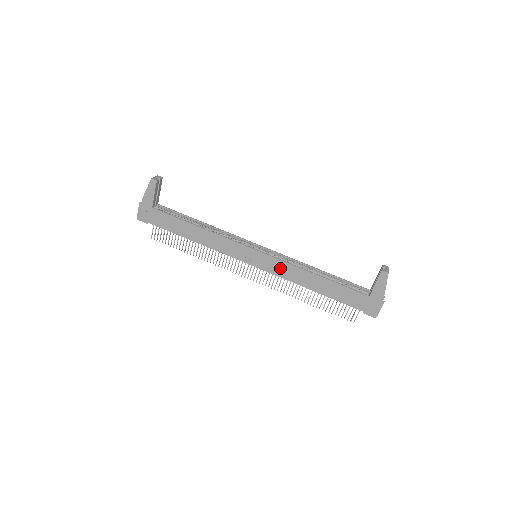
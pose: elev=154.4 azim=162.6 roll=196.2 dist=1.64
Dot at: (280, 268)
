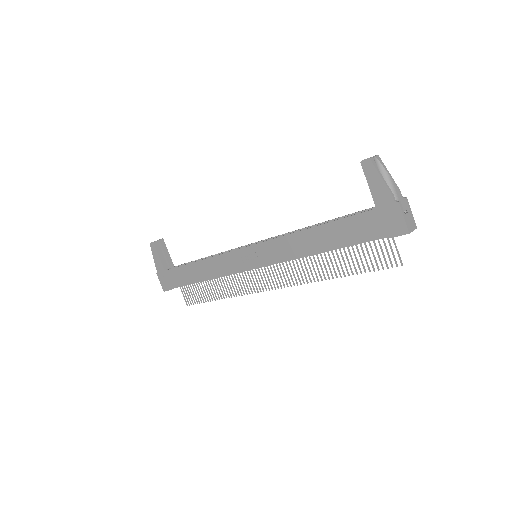
Dot at: (275, 250)
